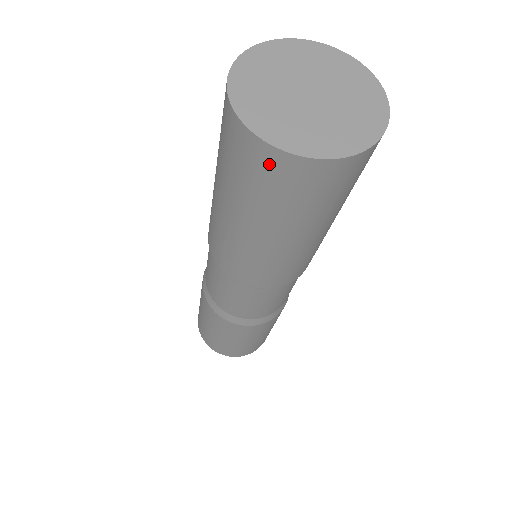
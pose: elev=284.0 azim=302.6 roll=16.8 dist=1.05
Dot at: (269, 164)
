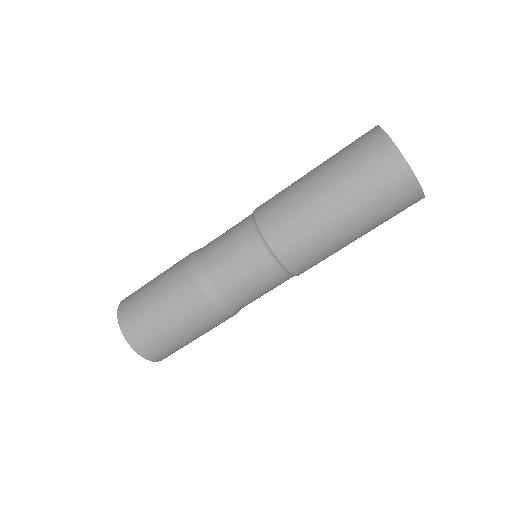
Dot at: (387, 159)
